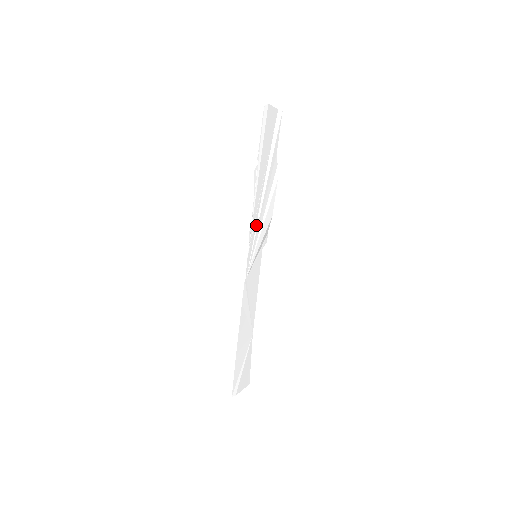
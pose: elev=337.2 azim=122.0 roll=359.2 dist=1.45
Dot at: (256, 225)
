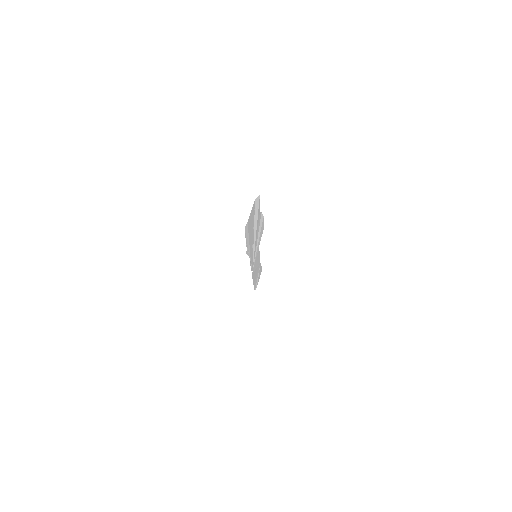
Dot at: (253, 253)
